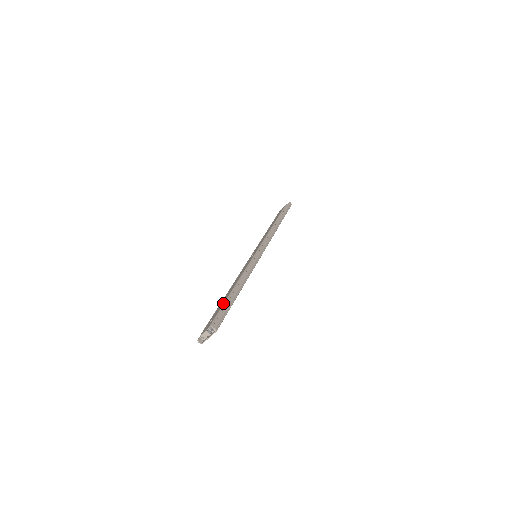
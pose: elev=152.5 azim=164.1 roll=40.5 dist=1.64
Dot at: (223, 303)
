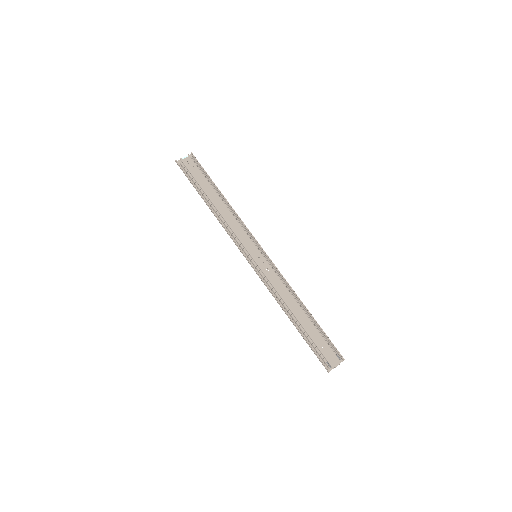
Dot at: (319, 332)
